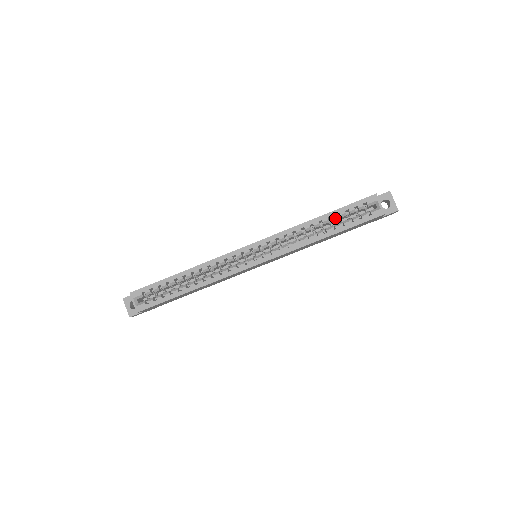
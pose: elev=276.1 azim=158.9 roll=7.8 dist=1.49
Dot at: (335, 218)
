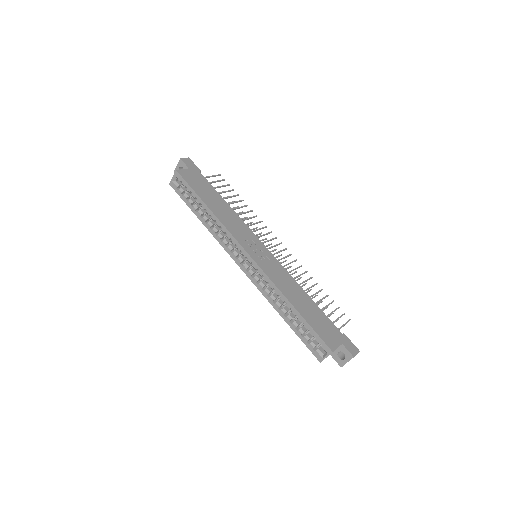
Dot at: (300, 321)
